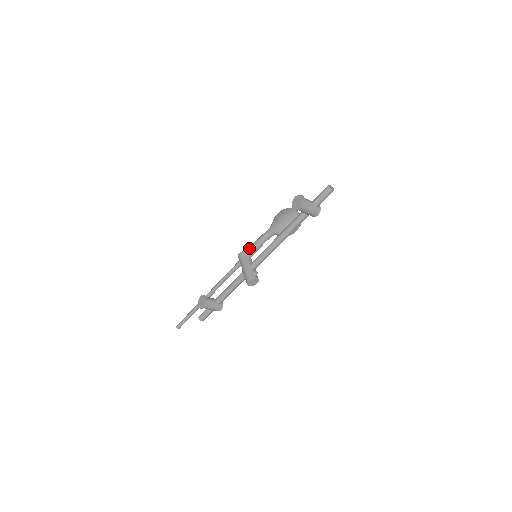
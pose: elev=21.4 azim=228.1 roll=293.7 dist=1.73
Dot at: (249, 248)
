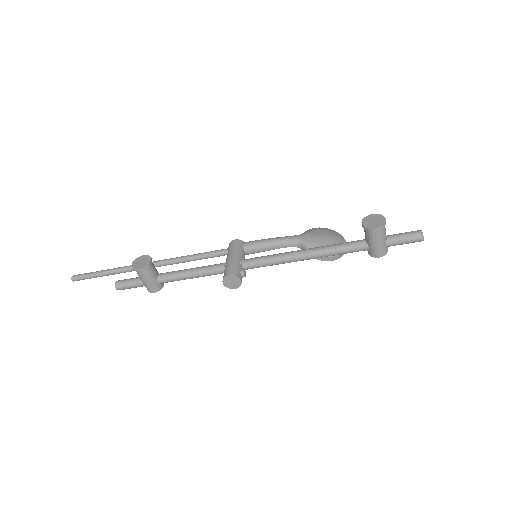
Dot at: (254, 241)
